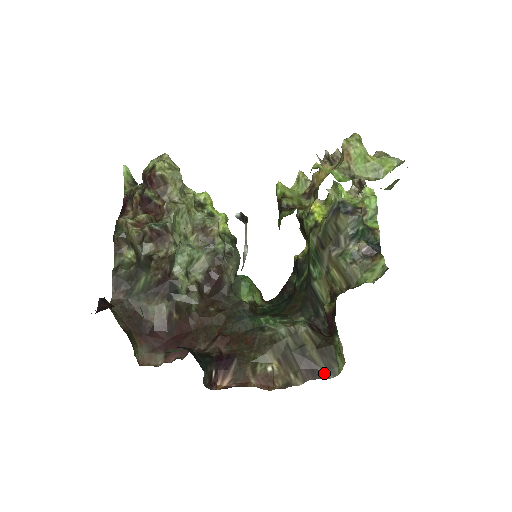
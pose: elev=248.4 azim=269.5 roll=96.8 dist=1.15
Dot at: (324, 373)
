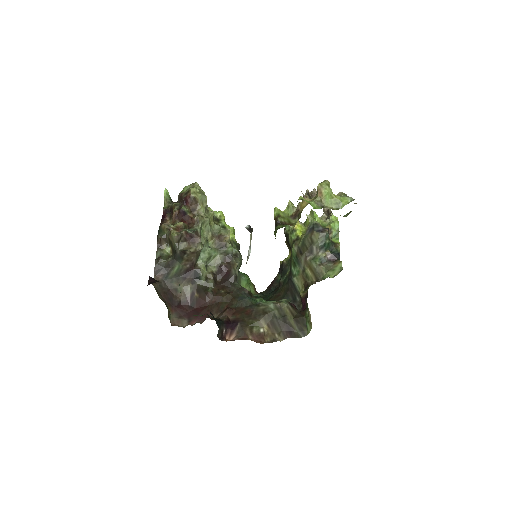
Dot at: (298, 334)
